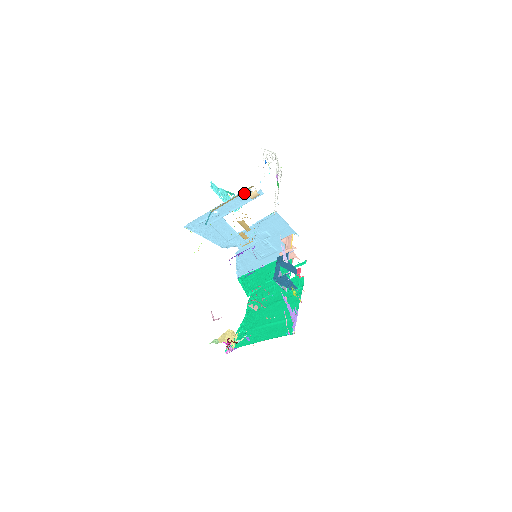
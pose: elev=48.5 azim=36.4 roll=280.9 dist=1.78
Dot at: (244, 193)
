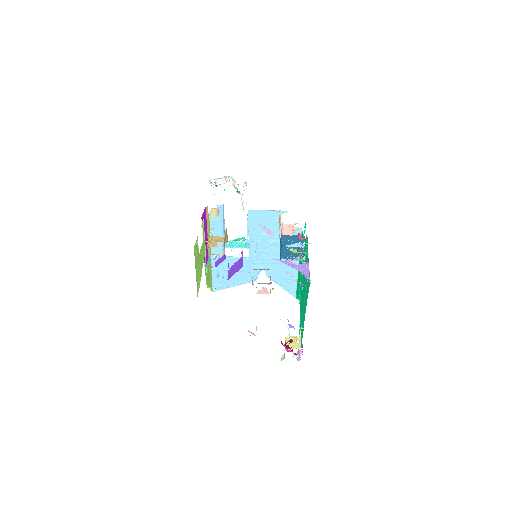
Dot at: (212, 220)
